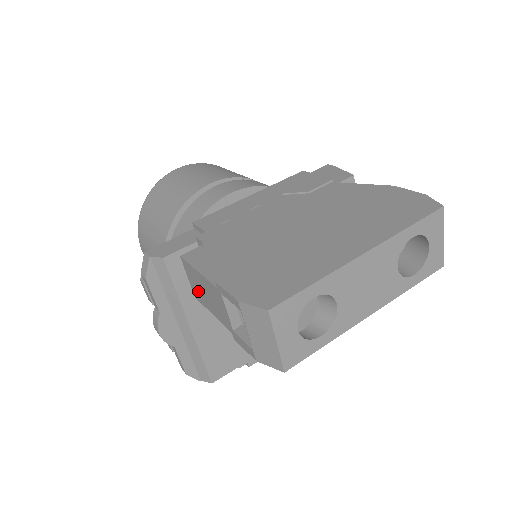
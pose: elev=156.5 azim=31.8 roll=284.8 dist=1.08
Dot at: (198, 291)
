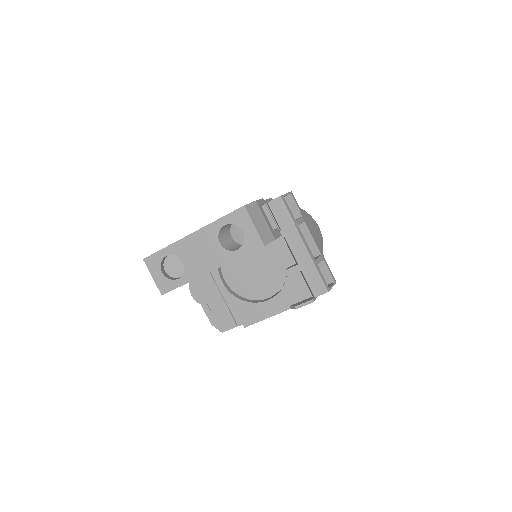
Dot at: occluded
